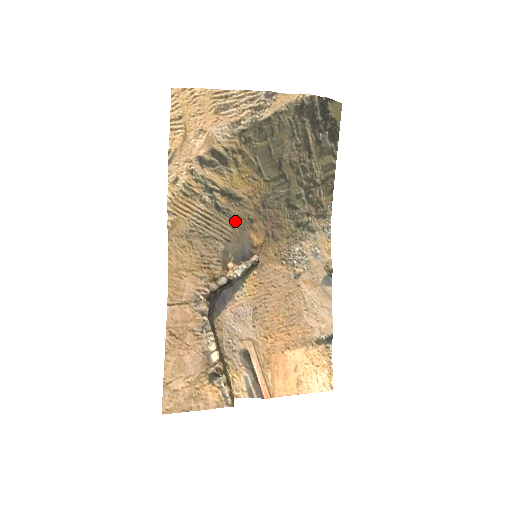
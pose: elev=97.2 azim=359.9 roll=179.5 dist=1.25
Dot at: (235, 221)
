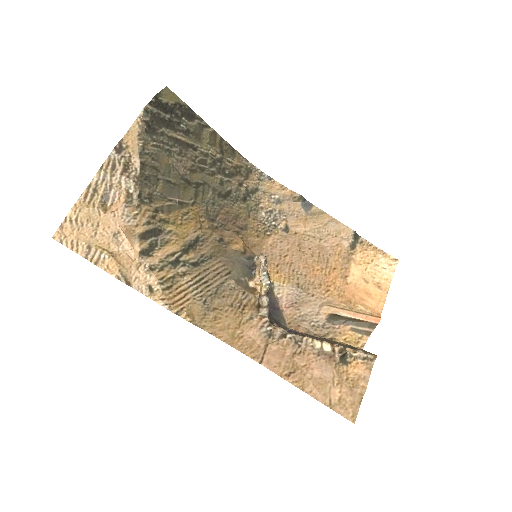
Dot at: (214, 256)
